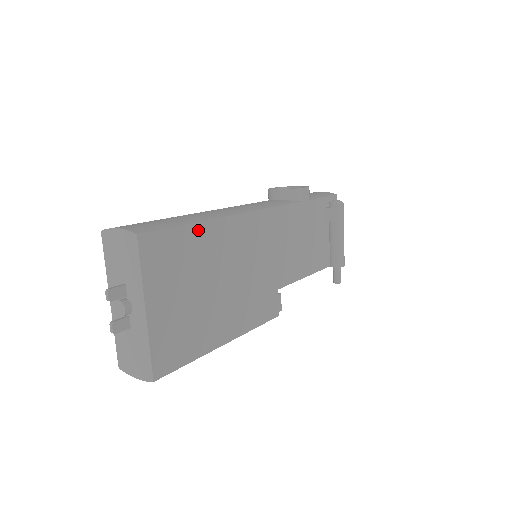
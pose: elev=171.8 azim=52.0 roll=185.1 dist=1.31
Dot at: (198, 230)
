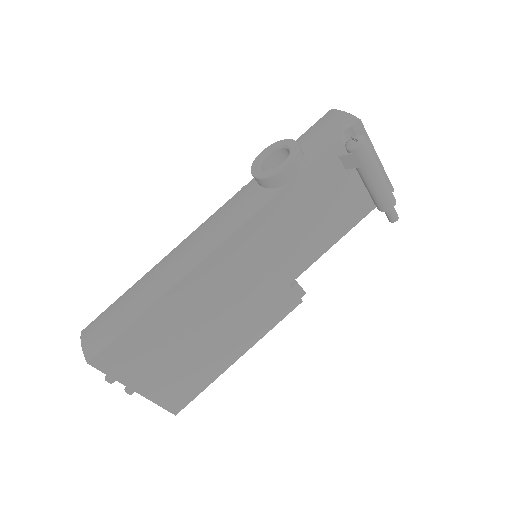
Dot at: (148, 318)
